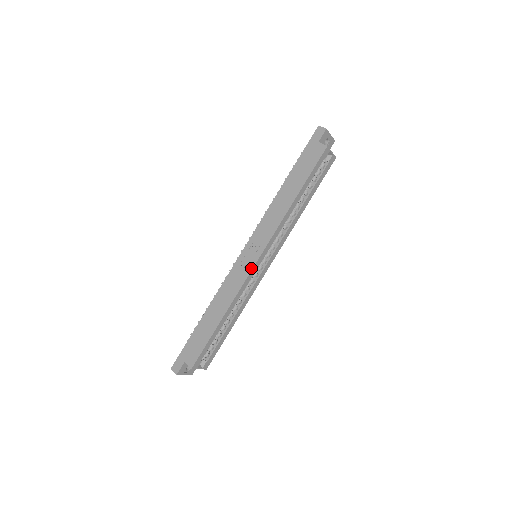
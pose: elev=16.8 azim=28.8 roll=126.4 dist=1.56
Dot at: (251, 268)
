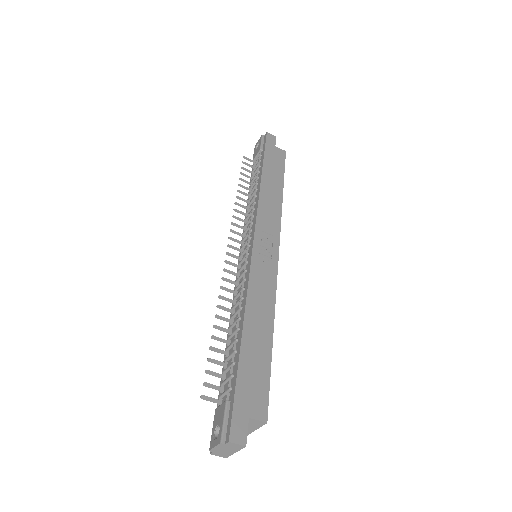
Dot at: (276, 263)
